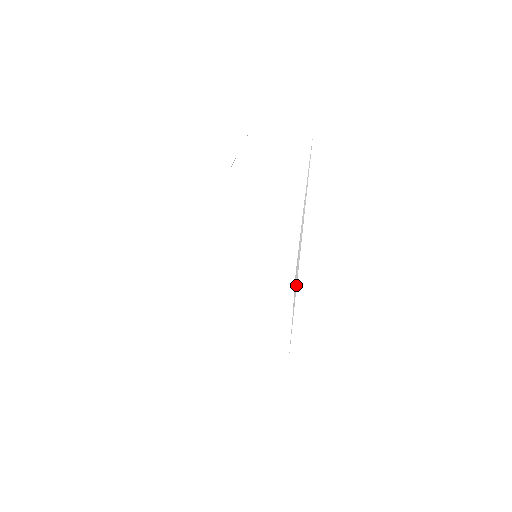
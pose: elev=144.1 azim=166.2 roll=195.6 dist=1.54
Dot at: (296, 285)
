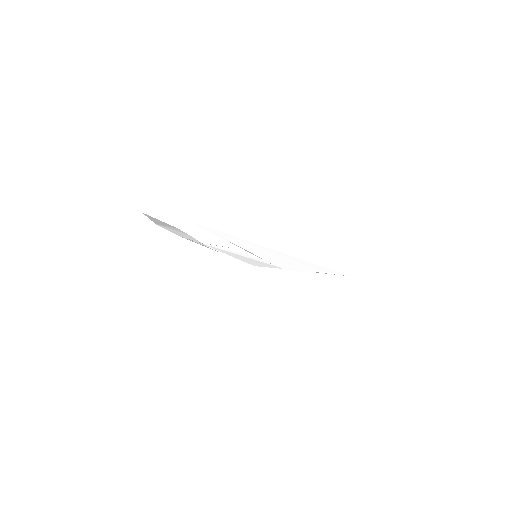
Dot at: (302, 262)
